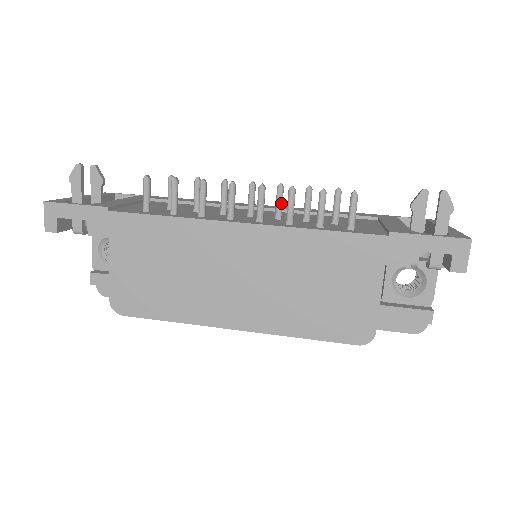
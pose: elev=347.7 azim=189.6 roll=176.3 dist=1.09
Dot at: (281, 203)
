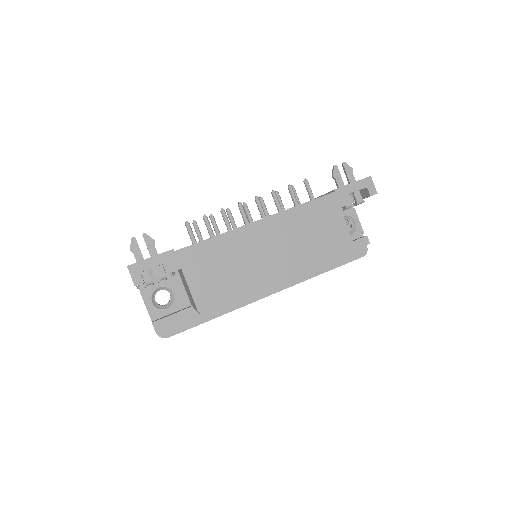
Dot at: occluded
